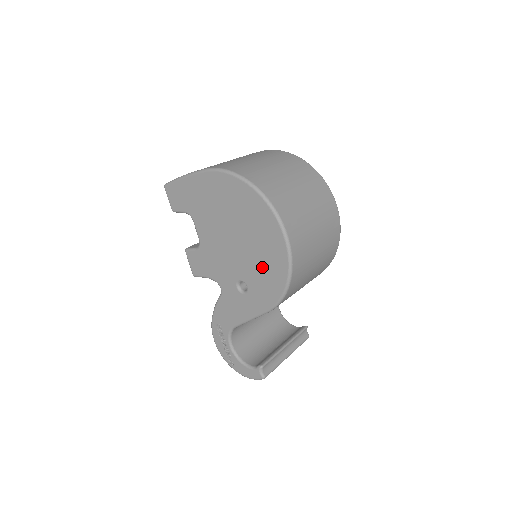
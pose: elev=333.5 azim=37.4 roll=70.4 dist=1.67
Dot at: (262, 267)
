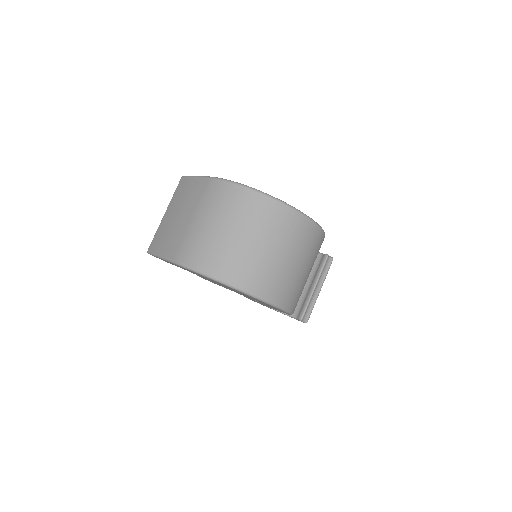
Dot at: occluded
